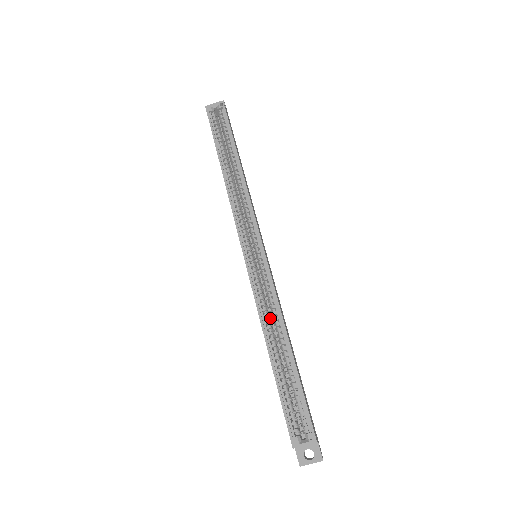
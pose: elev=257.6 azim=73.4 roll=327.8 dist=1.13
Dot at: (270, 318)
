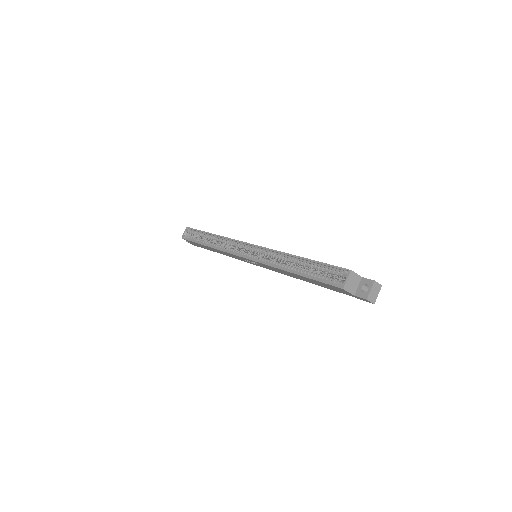
Dot at: occluded
